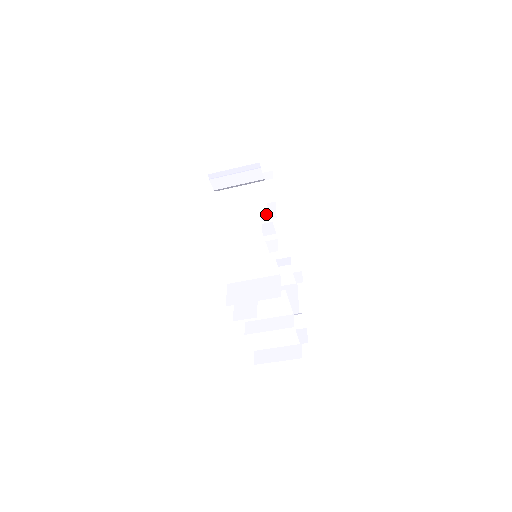
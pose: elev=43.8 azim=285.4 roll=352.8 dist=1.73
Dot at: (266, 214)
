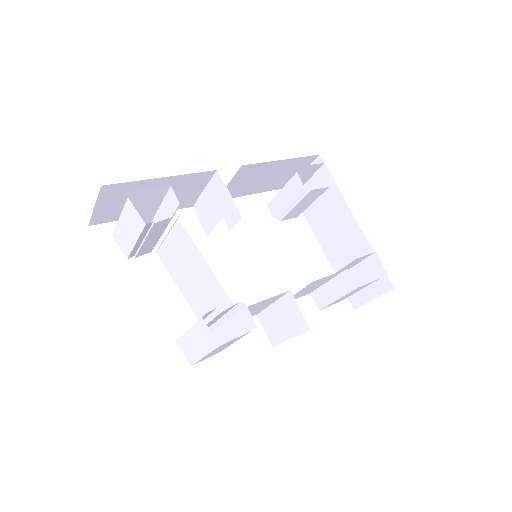
Dot at: (207, 313)
